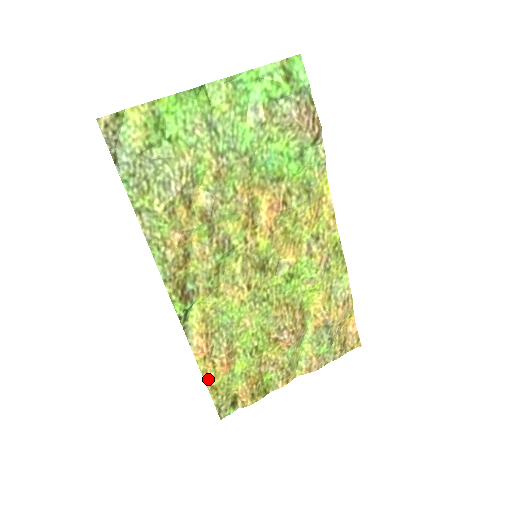
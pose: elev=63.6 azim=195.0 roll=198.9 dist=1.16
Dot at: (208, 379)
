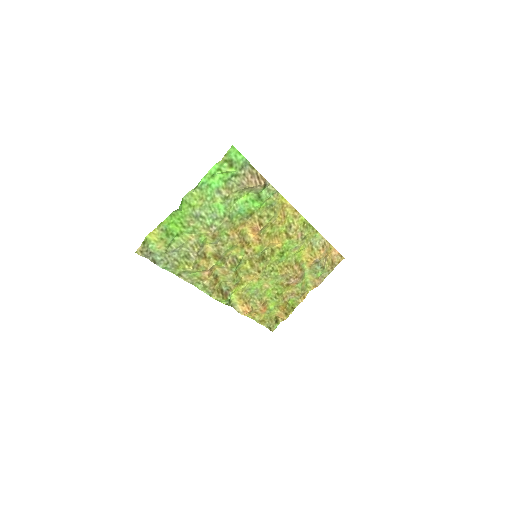
Dot at: (256, 319)
